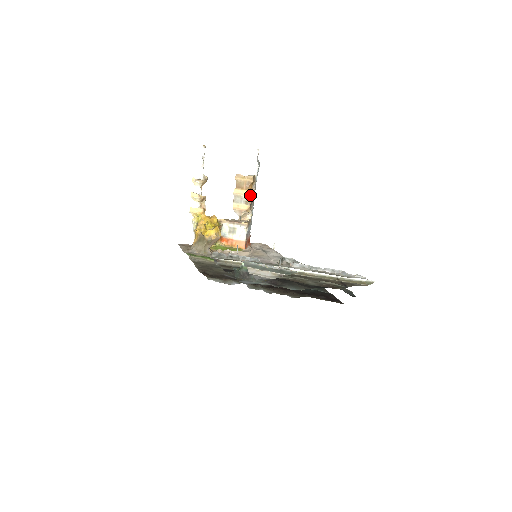
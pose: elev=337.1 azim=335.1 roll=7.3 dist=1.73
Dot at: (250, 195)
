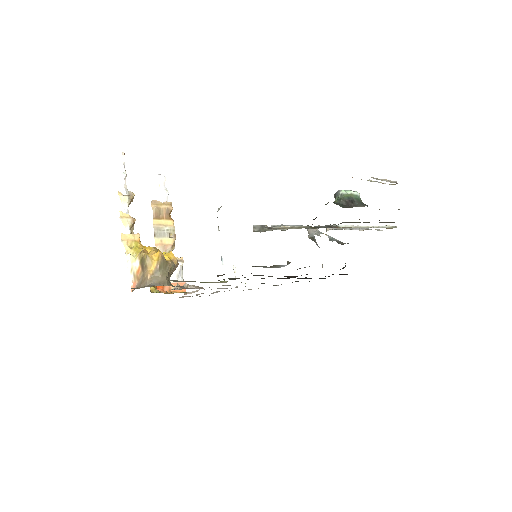
Dot at: (173, 225)
